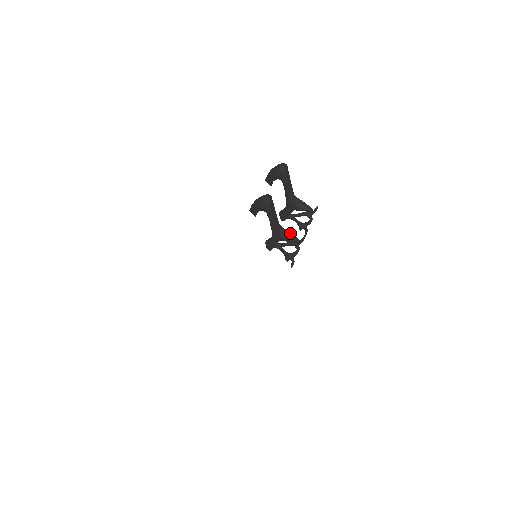
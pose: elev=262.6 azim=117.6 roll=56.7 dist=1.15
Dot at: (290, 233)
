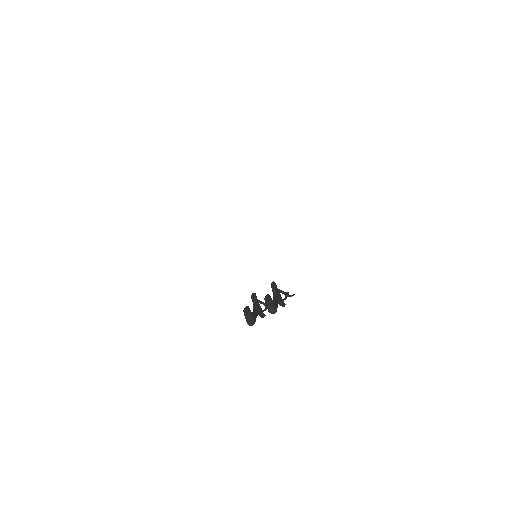
Dot at: (262, 314)
